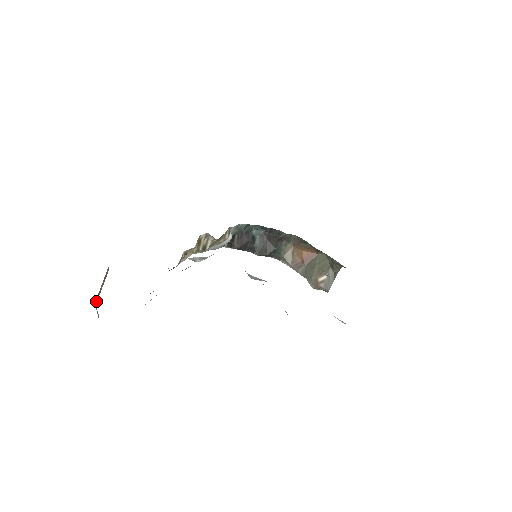
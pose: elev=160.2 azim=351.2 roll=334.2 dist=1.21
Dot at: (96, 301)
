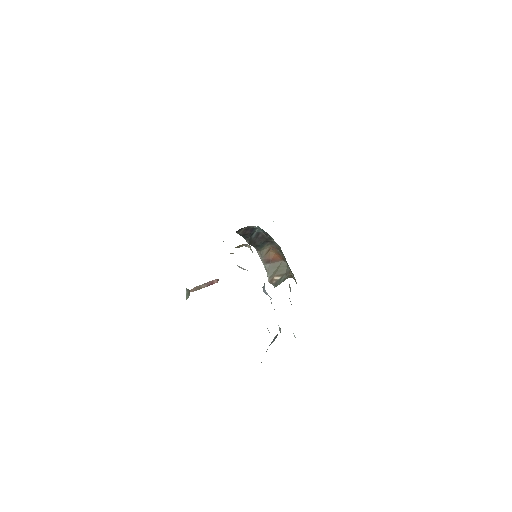
Dot at: (193, 290)
